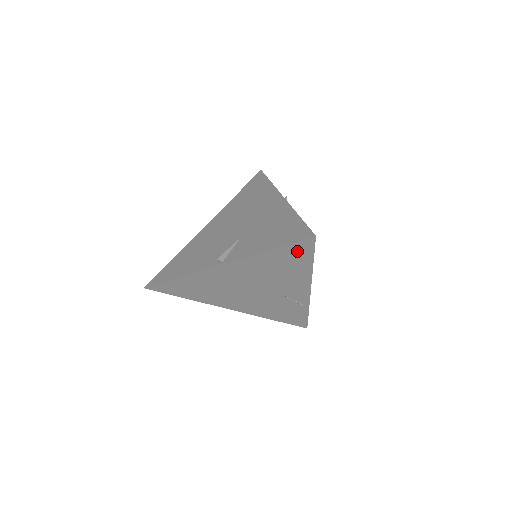
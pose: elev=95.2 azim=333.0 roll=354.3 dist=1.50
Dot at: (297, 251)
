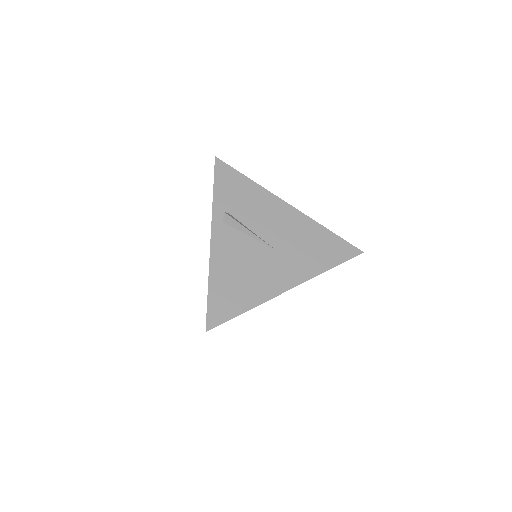
Dot at: occluded
